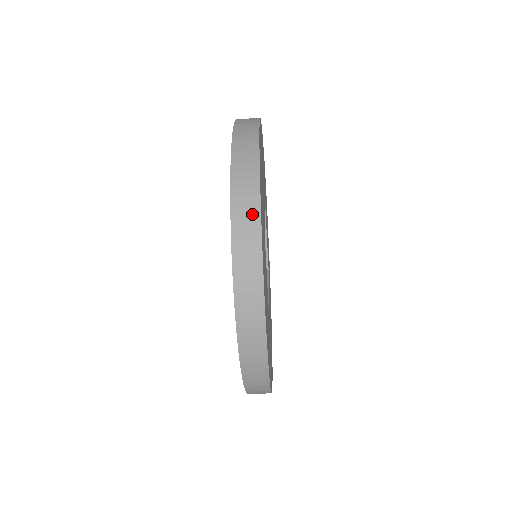
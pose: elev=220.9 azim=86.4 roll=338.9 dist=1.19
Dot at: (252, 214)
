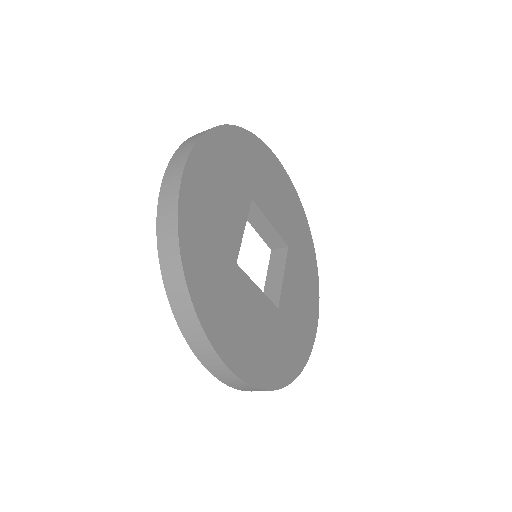
Dot at: (182, 293)
